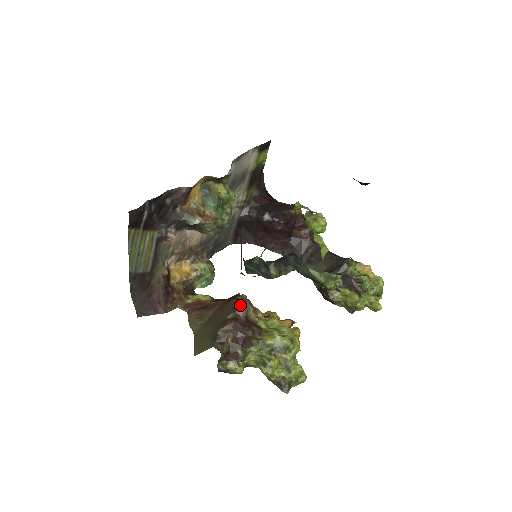
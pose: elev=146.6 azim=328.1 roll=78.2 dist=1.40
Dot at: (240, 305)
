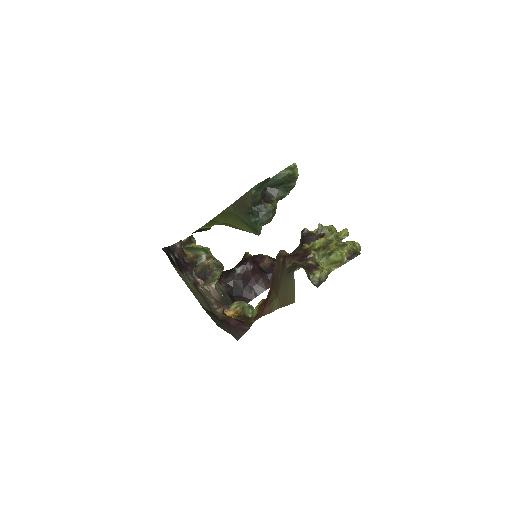
Dot at: (279, 254)
